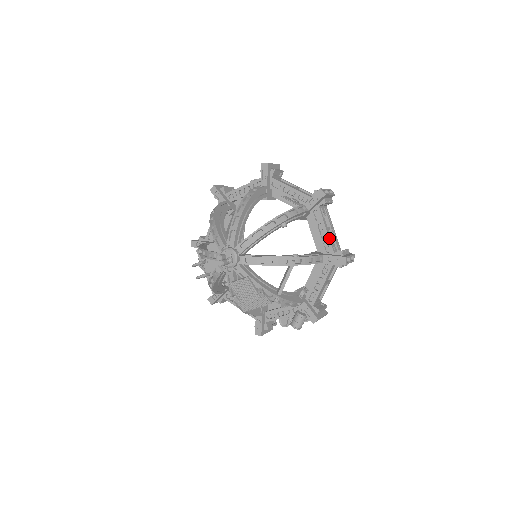
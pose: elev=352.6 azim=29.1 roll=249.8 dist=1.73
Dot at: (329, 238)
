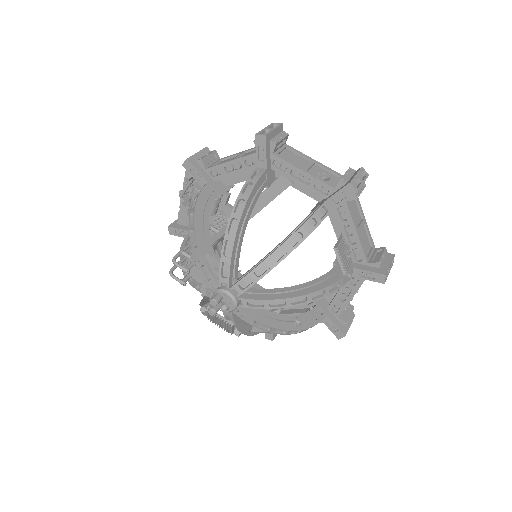
Dot at: occluded
